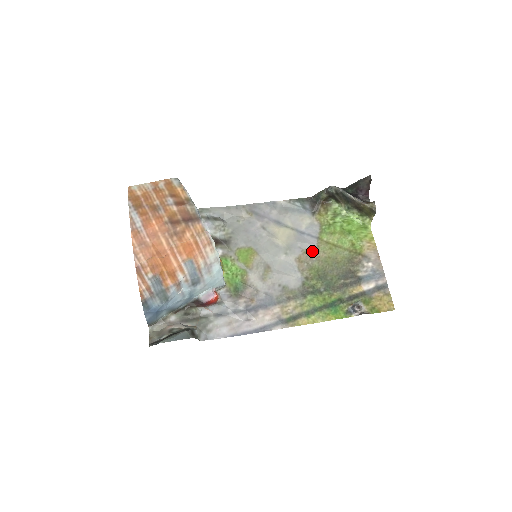
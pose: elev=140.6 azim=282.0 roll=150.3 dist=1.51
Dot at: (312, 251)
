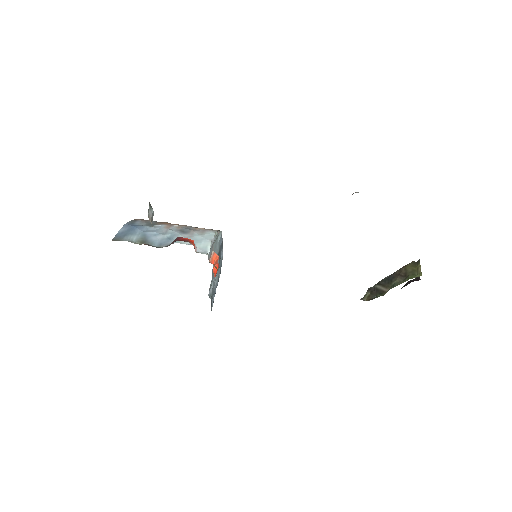
Dot at: occluded
